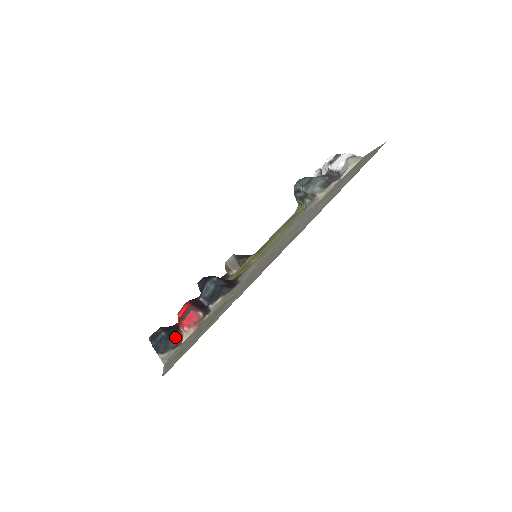
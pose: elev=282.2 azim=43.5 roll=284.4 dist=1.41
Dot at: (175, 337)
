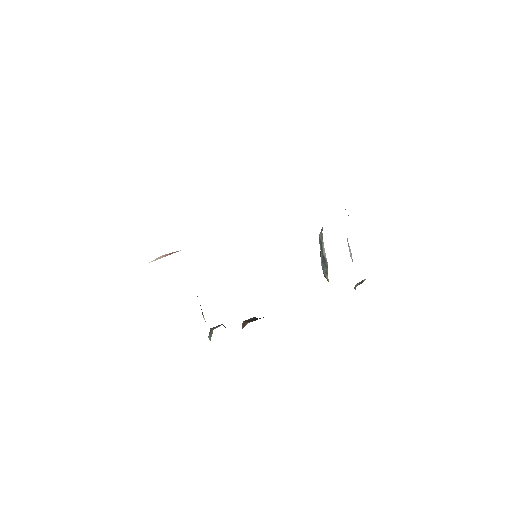
Dot at: occluded
